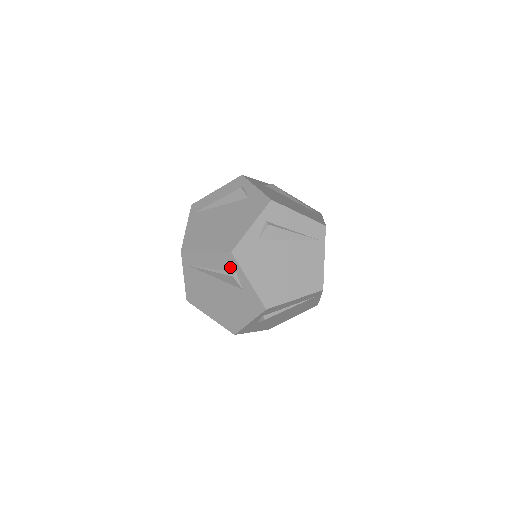
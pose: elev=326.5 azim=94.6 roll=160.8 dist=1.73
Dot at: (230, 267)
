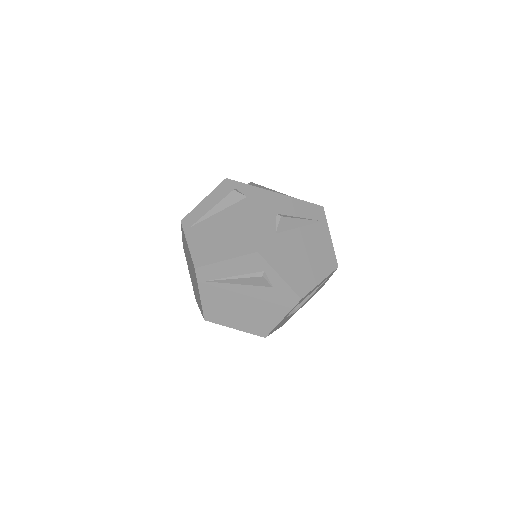
Dot at: occluded
